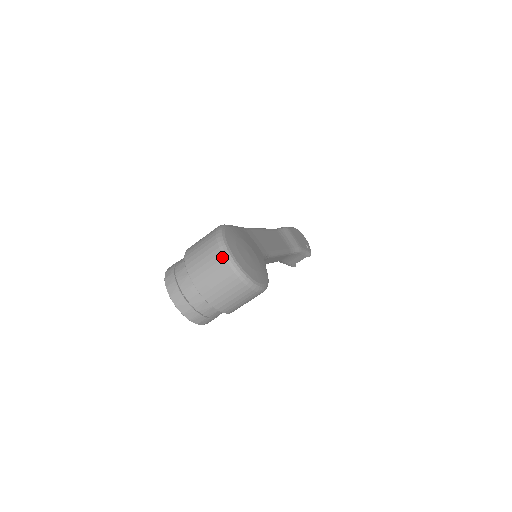
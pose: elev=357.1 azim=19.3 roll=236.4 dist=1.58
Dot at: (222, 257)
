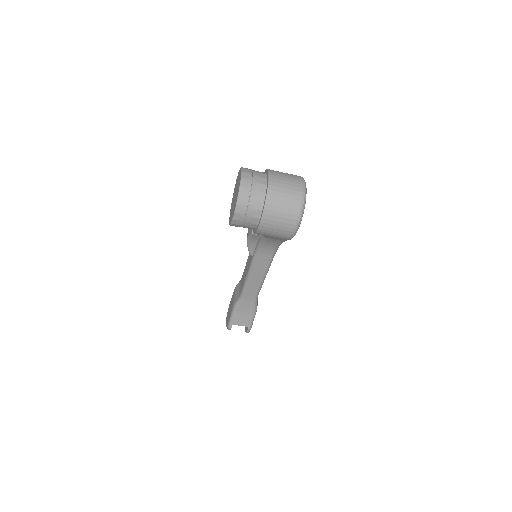
Dot at: (301, 180)
